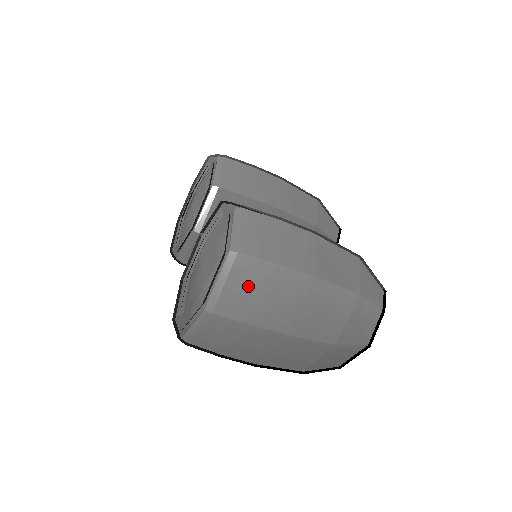
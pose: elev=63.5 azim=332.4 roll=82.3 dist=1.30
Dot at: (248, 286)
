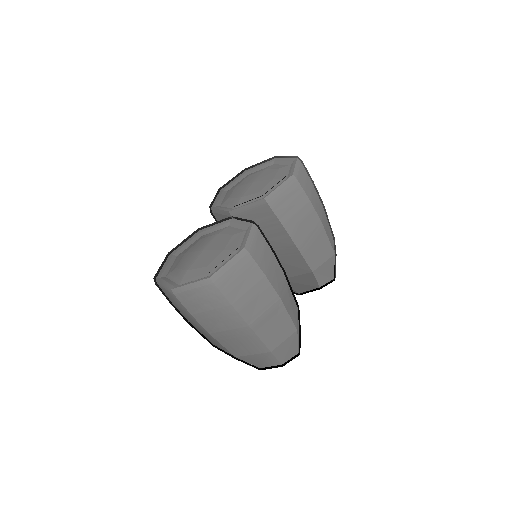
Dot at: (206, 300)
